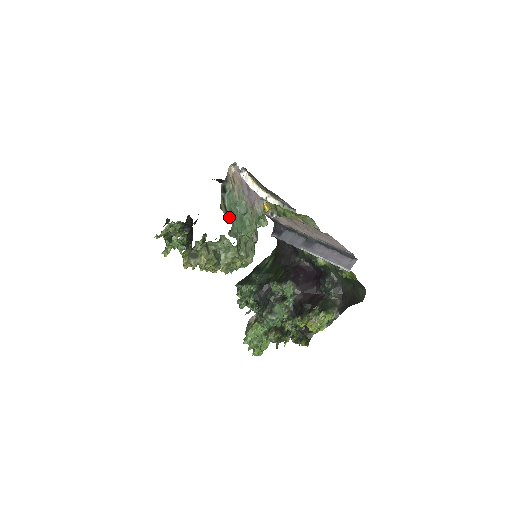
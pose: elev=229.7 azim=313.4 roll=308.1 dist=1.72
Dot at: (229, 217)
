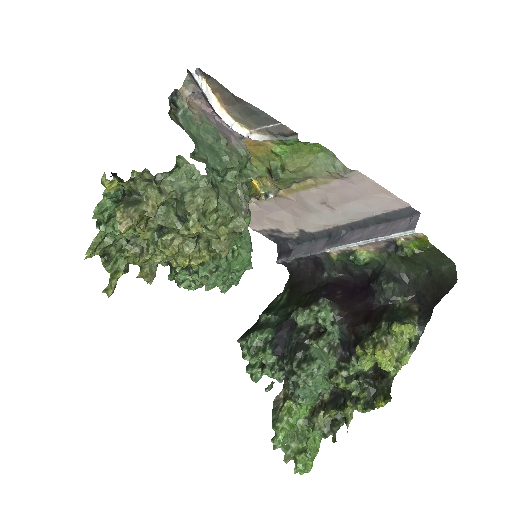
Dot at: occluded
